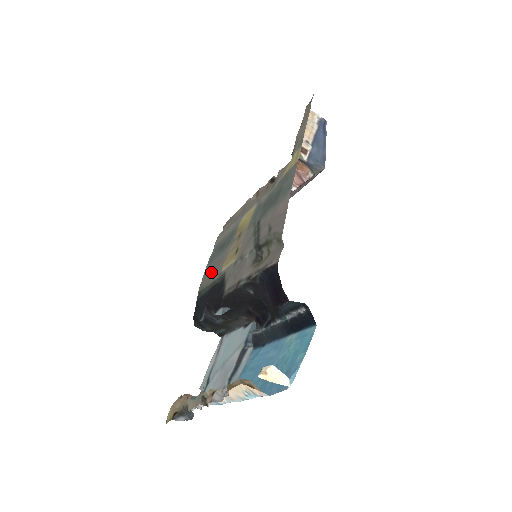
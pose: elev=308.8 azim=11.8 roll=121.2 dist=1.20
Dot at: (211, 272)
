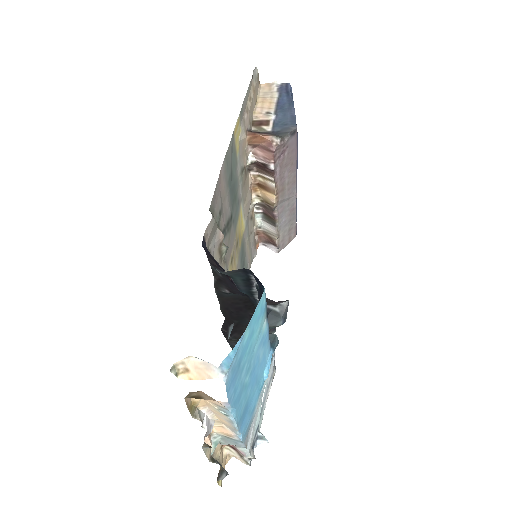
Dot at: occluded
